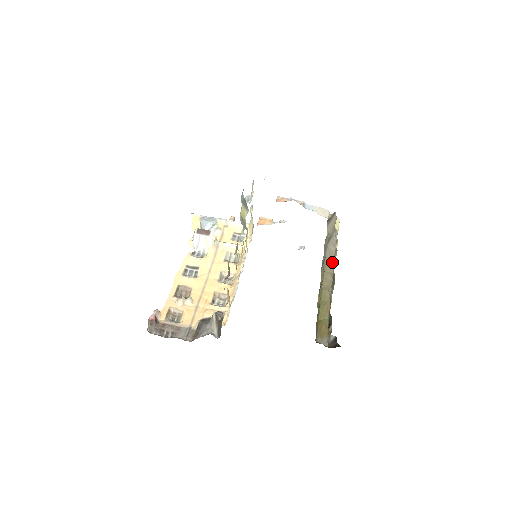
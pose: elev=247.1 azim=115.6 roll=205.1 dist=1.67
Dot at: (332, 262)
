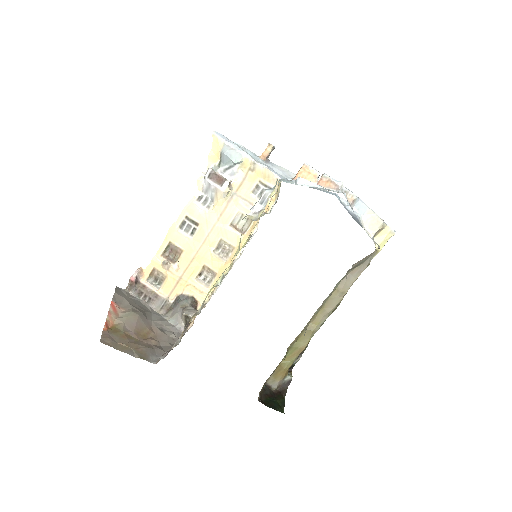
Dot at: (341, 295)
